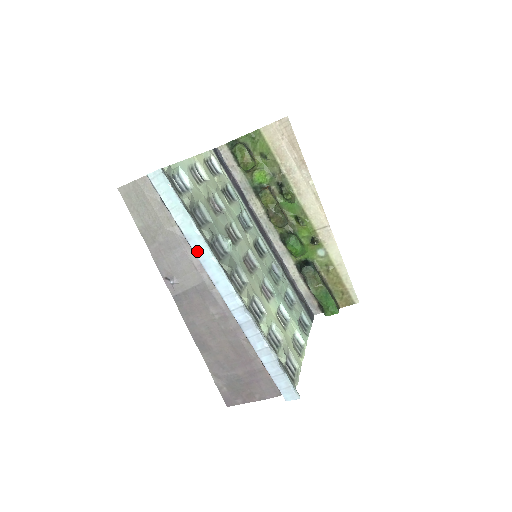
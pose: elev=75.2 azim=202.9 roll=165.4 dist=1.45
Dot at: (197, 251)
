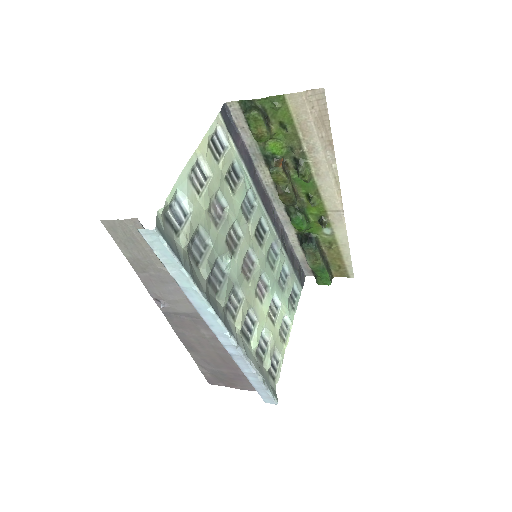
Dot at: (193, 300)
